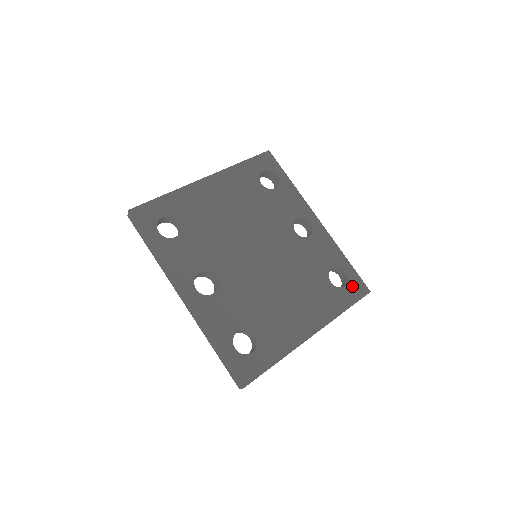
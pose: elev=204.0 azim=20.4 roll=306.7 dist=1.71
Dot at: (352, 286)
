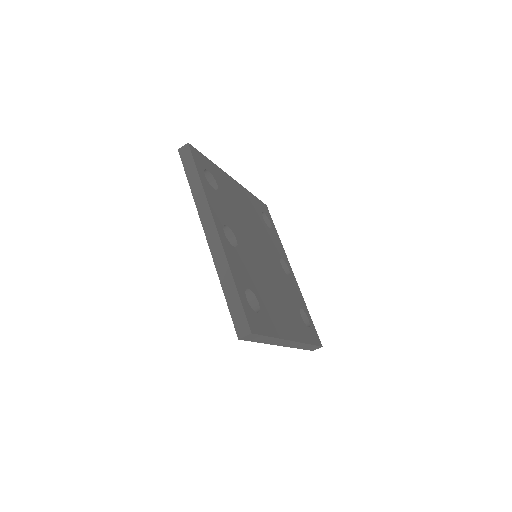
Dot at: (312, 332)
